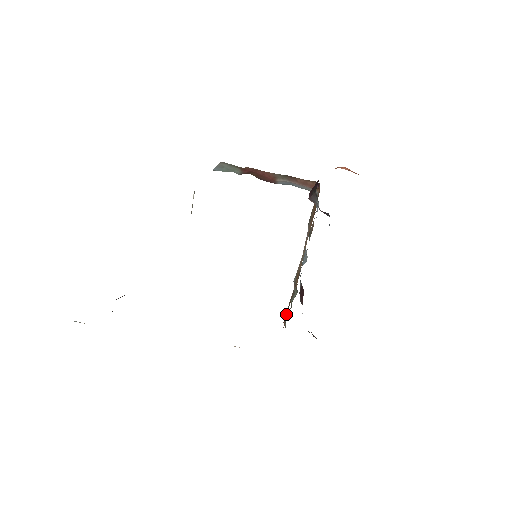
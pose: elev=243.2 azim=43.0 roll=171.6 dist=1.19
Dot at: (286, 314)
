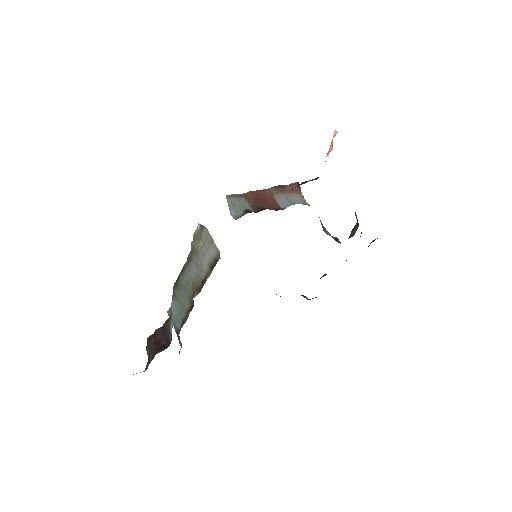
Dot at: occluded
